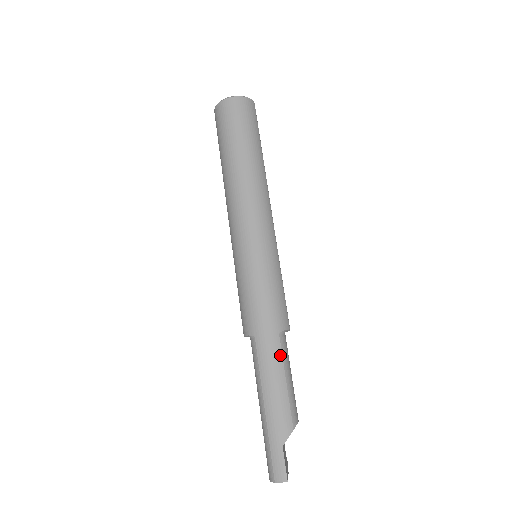
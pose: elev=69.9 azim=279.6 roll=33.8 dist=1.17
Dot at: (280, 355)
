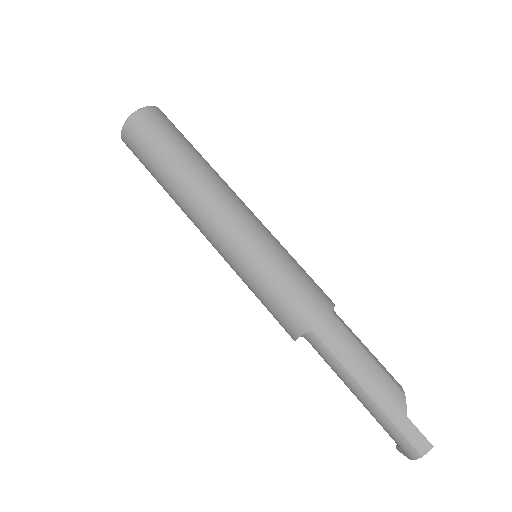
Dot at: (347, 333)
